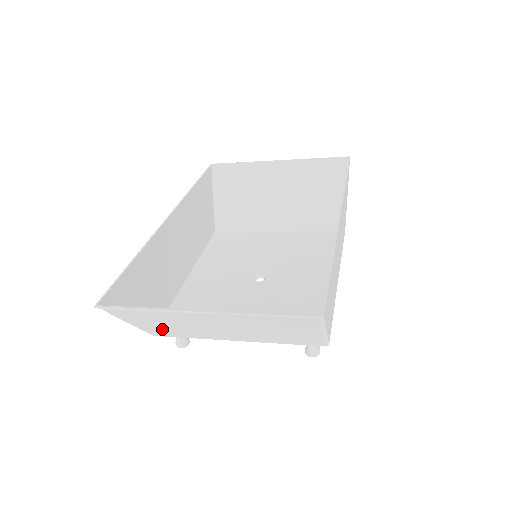
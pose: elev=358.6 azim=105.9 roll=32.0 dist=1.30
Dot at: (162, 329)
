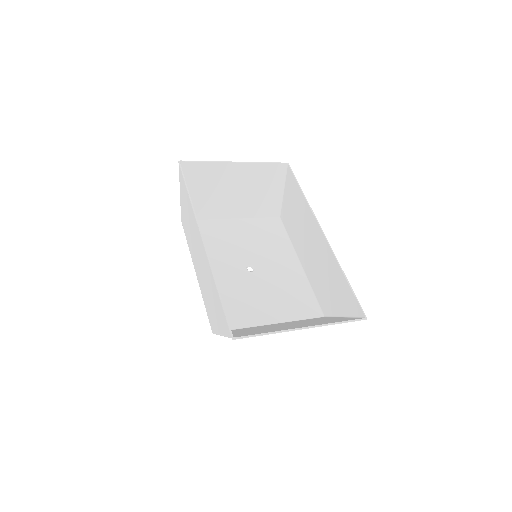
Dot at: occluded
